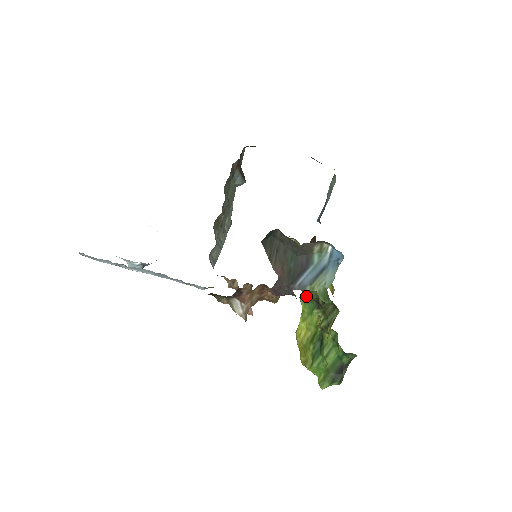
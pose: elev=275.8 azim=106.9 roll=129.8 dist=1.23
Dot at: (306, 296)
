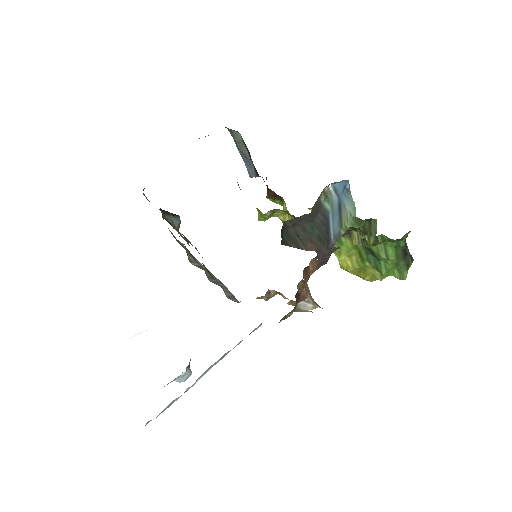
Dot at: occluded
